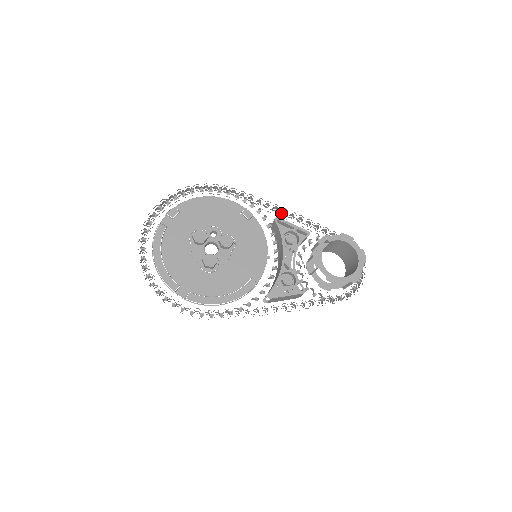
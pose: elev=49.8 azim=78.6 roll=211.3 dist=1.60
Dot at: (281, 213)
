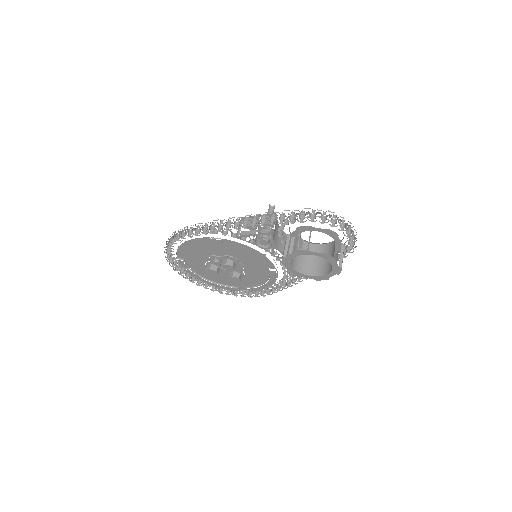
Dot at: occluded
